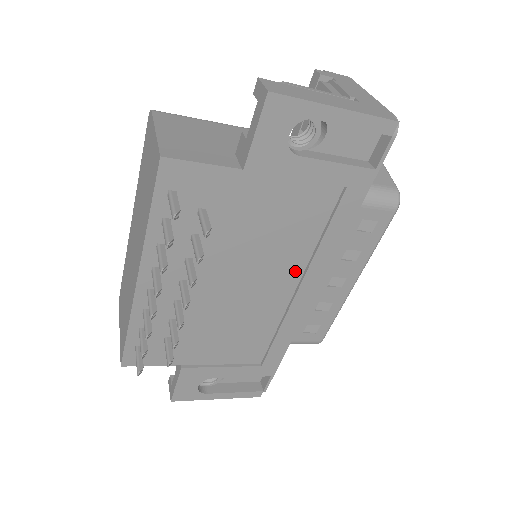
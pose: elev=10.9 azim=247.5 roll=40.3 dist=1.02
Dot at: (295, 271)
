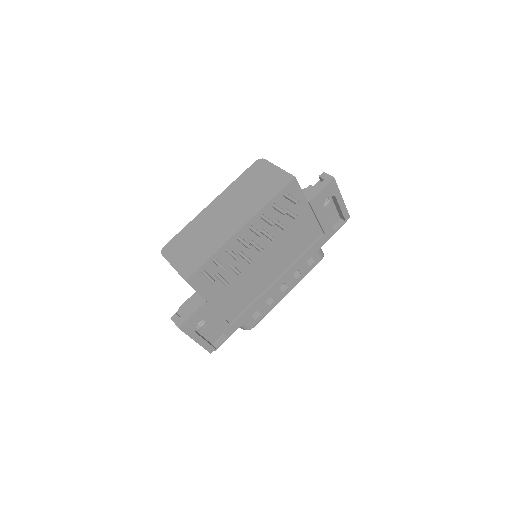
Dot at: (284, 266)
